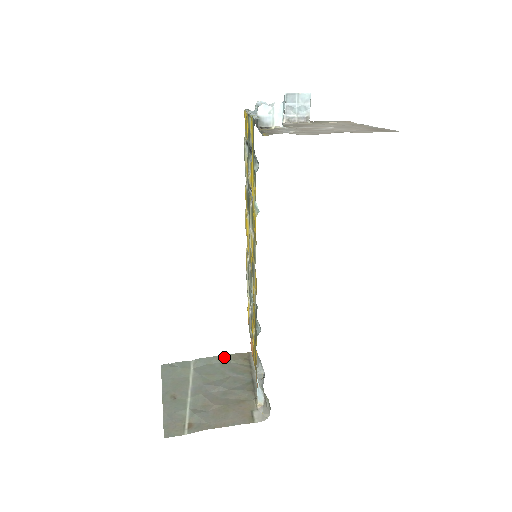
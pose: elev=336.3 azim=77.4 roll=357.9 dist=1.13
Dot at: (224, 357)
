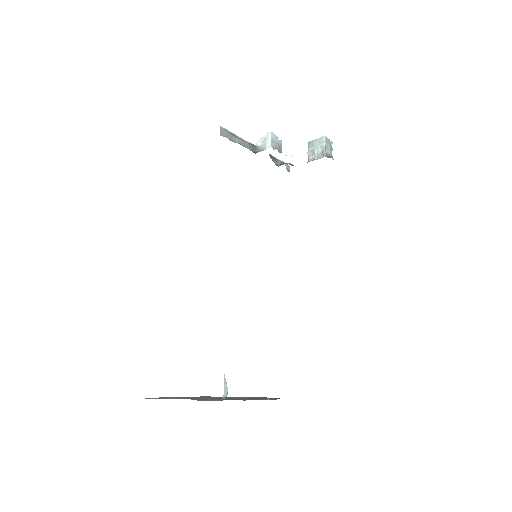
Dot at: (260, 397)
